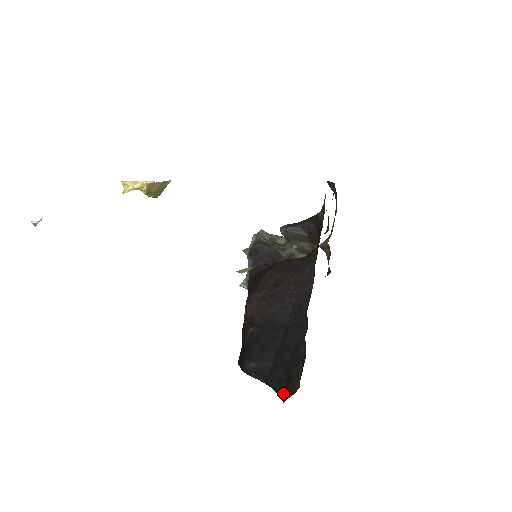
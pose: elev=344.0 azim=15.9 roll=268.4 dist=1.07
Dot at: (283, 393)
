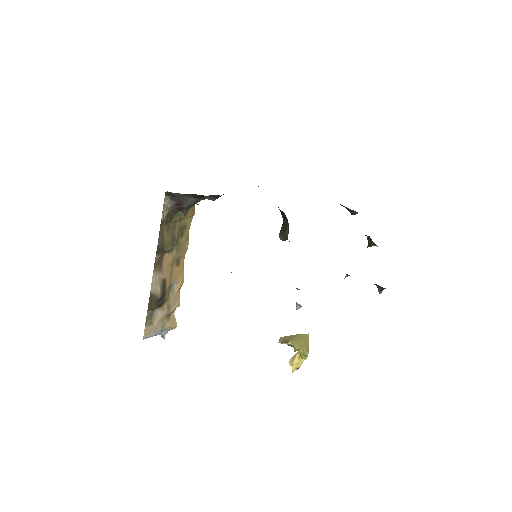
Dot at: occluded
